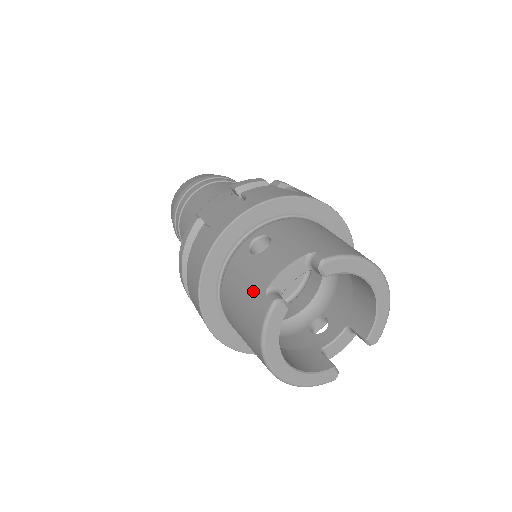
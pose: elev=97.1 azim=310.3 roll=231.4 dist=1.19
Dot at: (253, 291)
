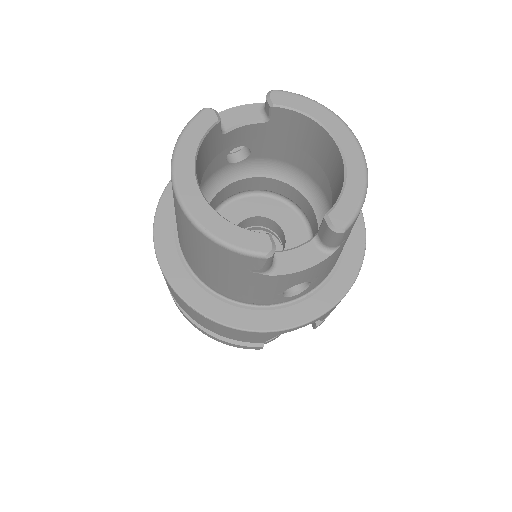
Dot at: occluded
